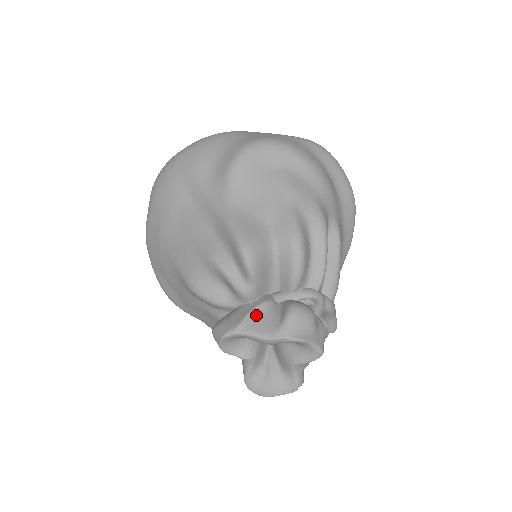
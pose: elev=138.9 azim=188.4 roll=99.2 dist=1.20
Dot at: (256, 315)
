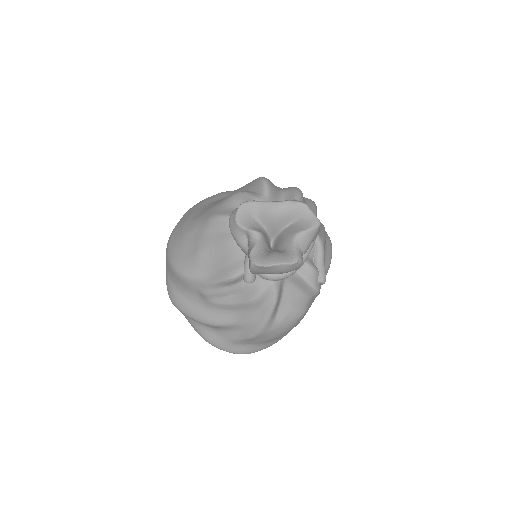
Dot at: occluded
